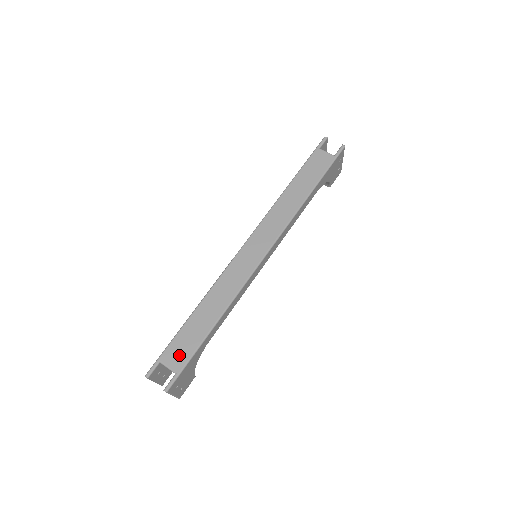
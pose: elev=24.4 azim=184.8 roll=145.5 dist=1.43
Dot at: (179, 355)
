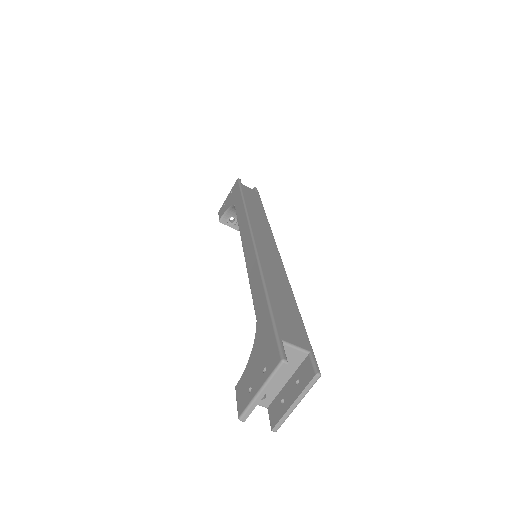
Dot at: (295, 332)
